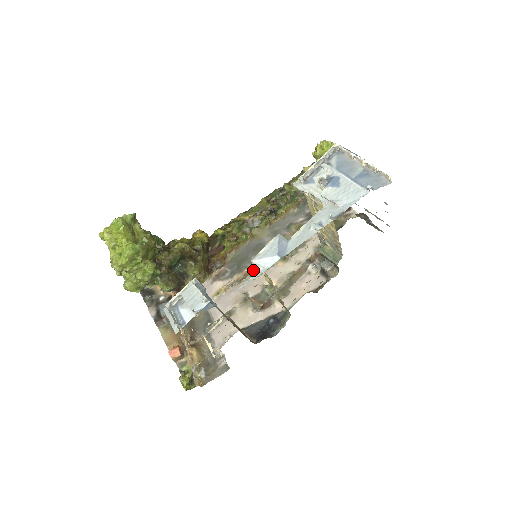
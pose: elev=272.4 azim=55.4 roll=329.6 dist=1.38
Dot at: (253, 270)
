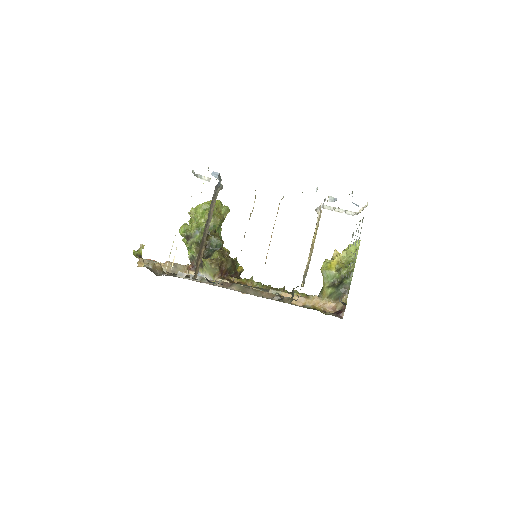
Dot at: occluded
